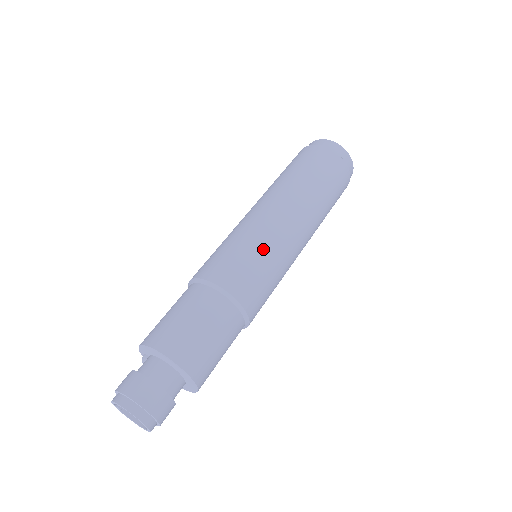
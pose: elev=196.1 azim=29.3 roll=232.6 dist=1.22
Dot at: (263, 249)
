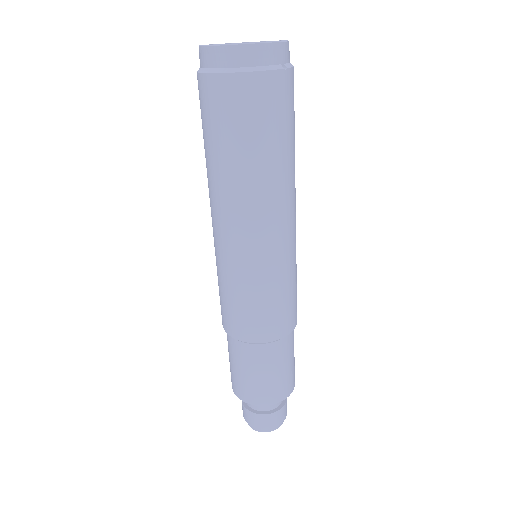
Dot at: (284, 279)
